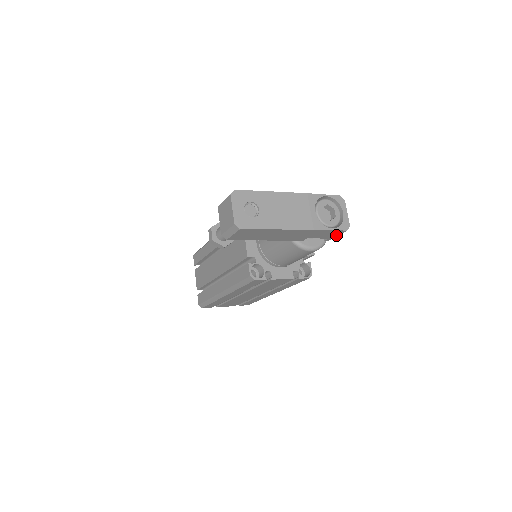
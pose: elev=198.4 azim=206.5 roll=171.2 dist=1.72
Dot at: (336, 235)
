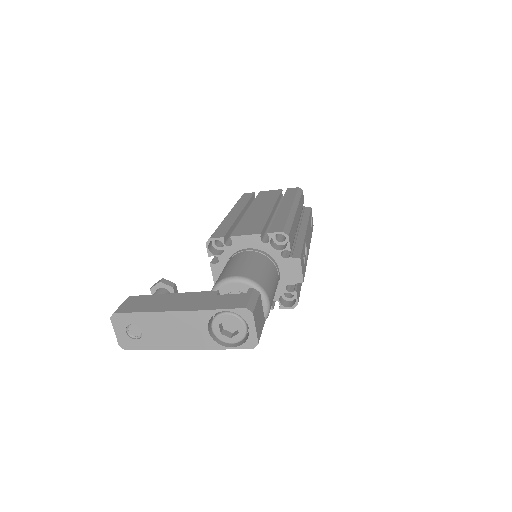
Dot at: occluded
